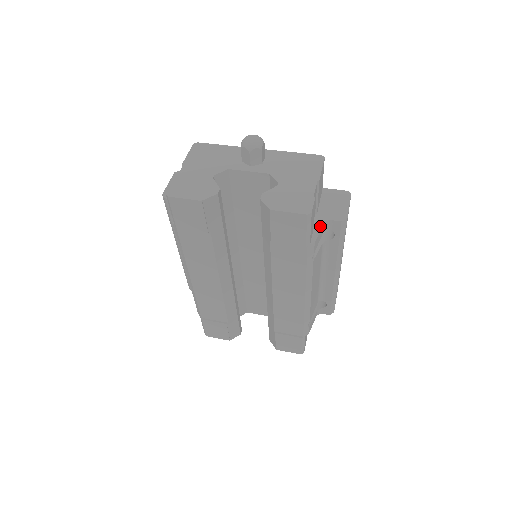
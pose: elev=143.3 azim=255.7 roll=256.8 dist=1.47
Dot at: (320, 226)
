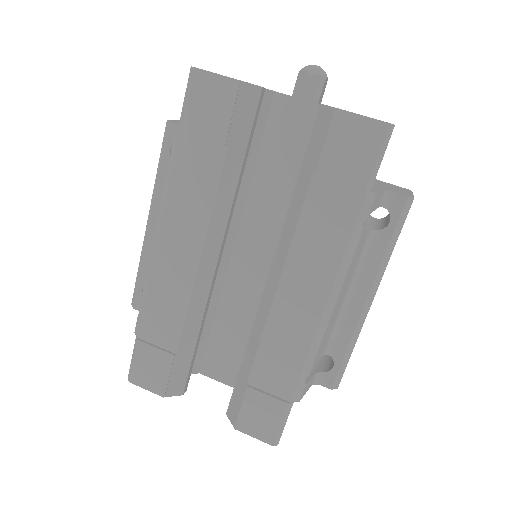
Dot at: (380, 189)
